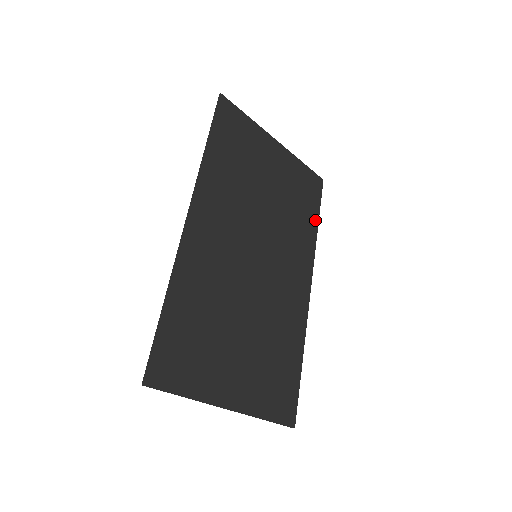
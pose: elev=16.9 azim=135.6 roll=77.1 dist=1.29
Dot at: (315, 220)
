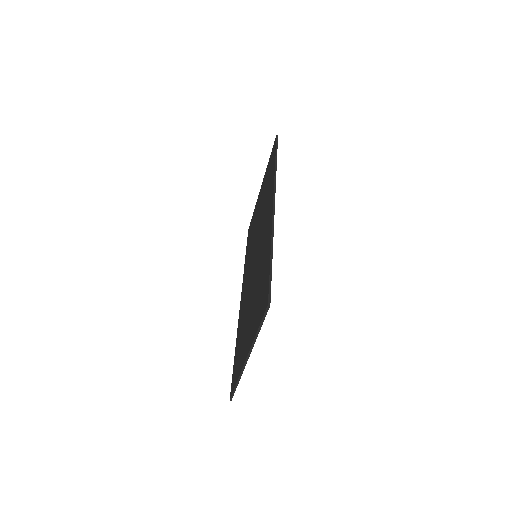
Dot at: occluded
